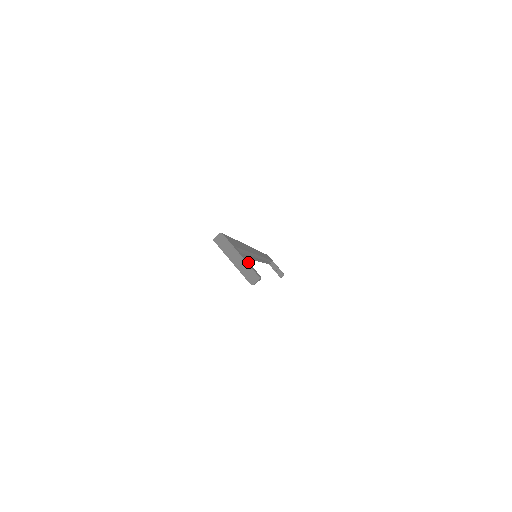
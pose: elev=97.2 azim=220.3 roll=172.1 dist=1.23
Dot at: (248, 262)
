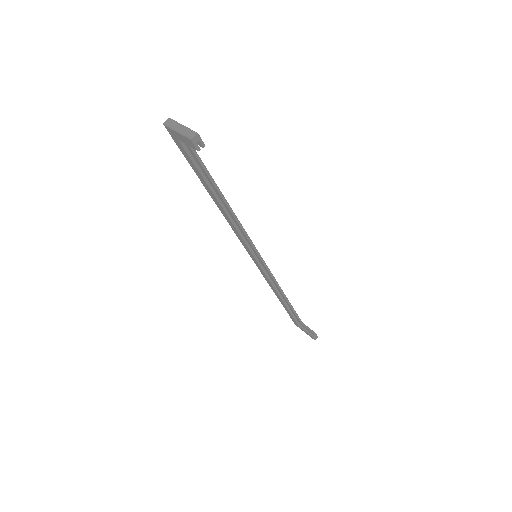
Dot at: occluded
